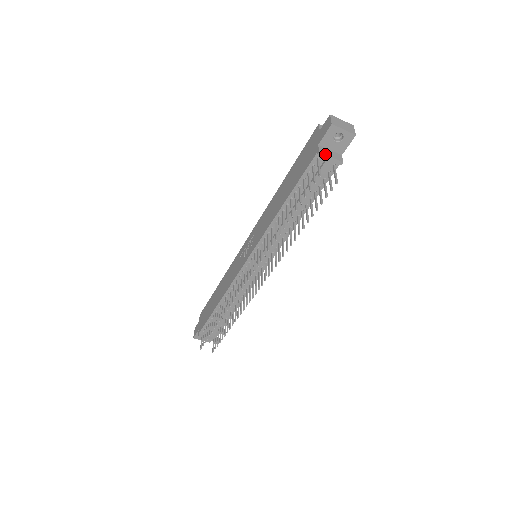
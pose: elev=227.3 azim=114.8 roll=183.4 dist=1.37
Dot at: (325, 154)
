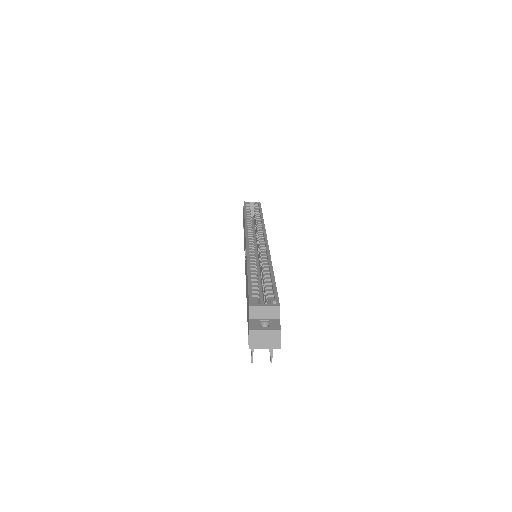
Dot at: occluded
